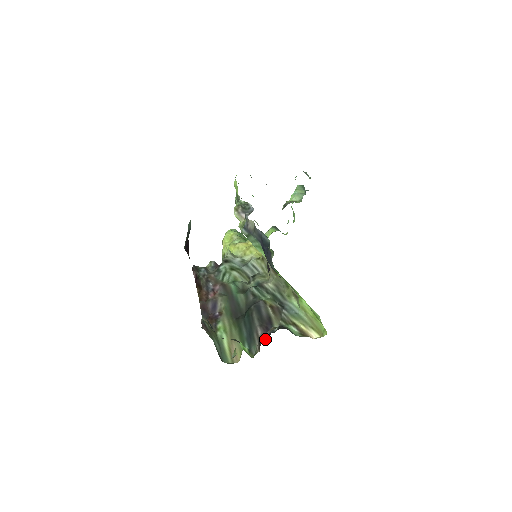
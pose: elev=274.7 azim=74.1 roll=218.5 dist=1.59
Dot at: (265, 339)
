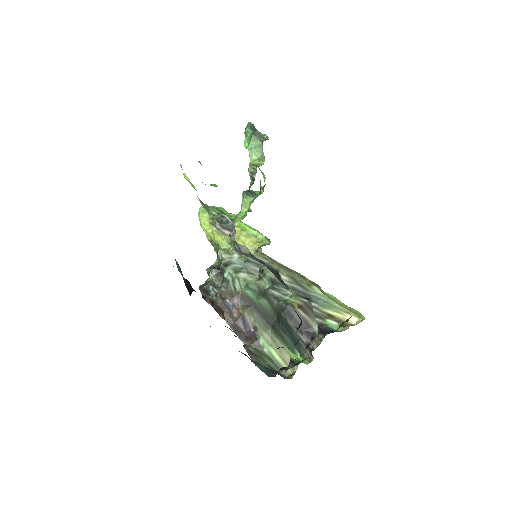
Dot at: occluded
